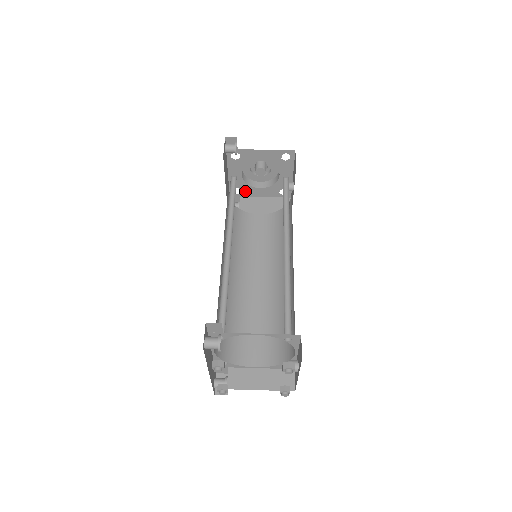
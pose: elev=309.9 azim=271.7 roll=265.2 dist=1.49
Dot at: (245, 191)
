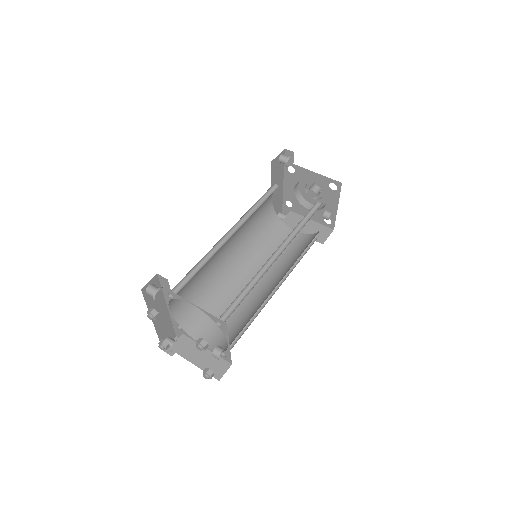
Dot at: (296, 207)
